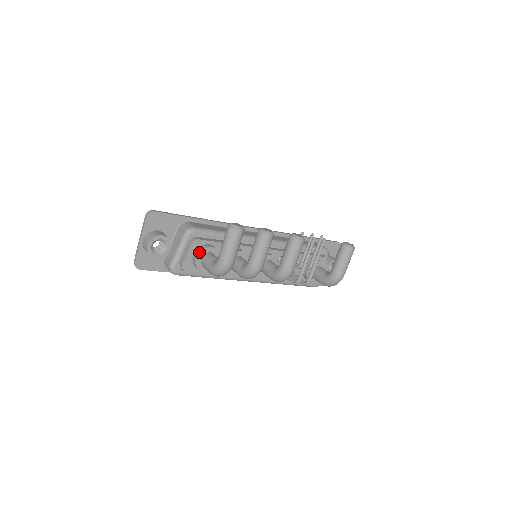
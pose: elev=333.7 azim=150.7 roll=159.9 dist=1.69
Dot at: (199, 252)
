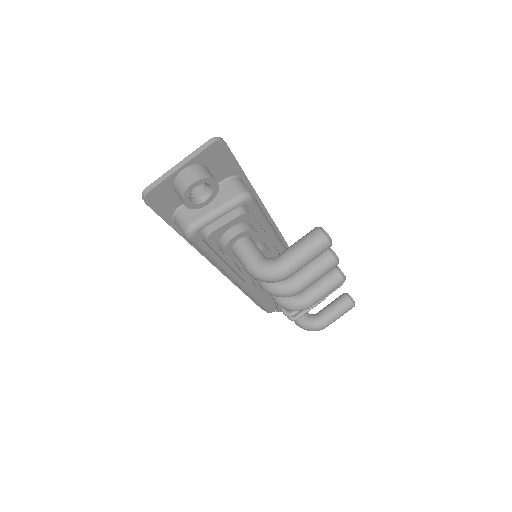
Dot at: (243, 231)
